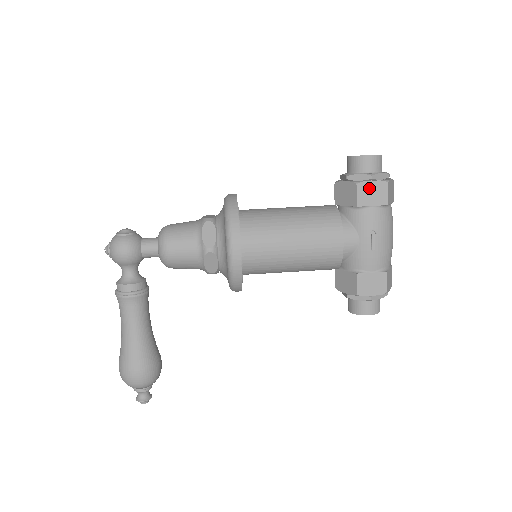
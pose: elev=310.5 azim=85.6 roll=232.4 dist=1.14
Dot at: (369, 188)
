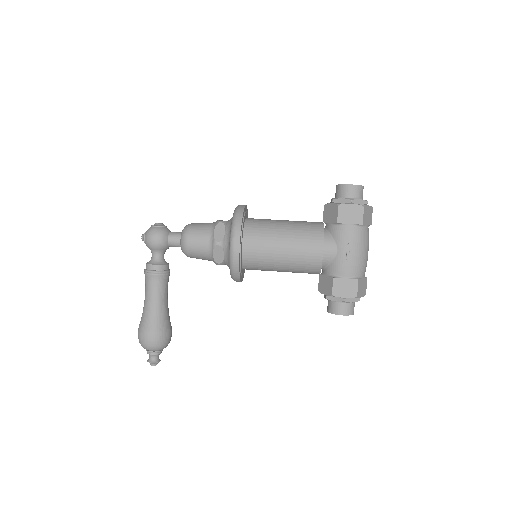
Dot at: (348, 209)
